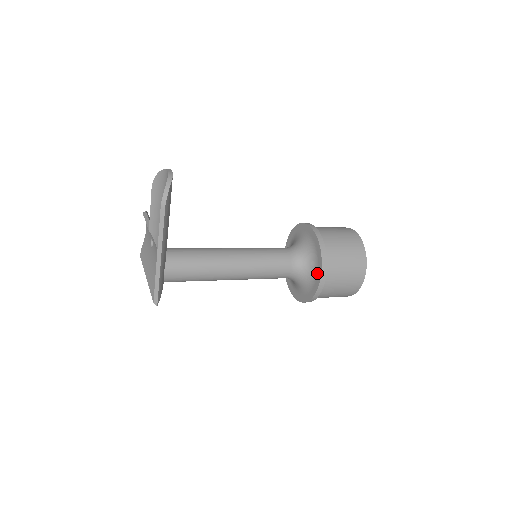
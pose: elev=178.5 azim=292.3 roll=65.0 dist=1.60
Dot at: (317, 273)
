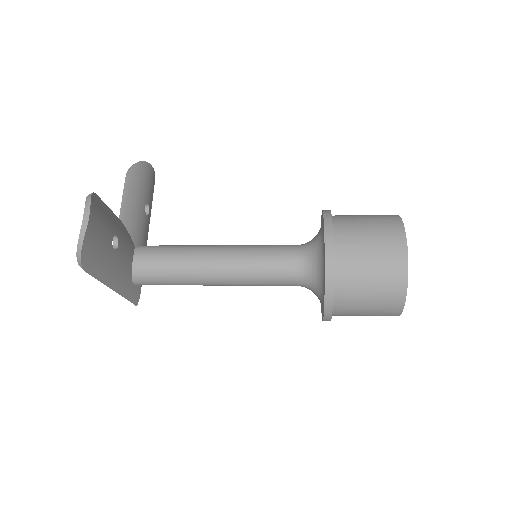
Dot at: (323, 307)
